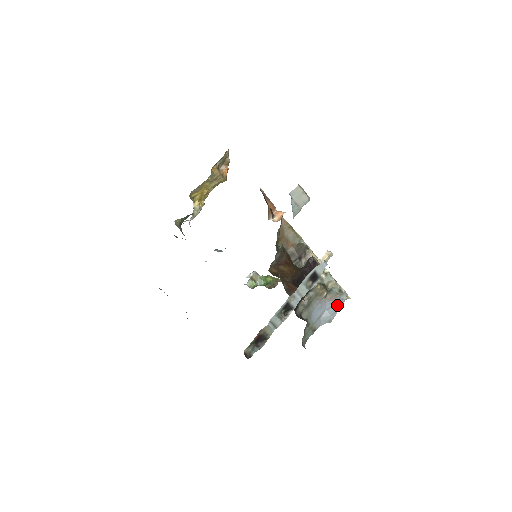
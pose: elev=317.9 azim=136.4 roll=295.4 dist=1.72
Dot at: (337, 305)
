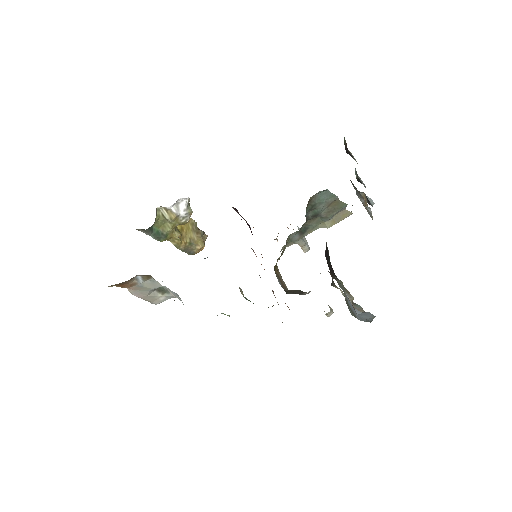
Dot at: (369, 314)
